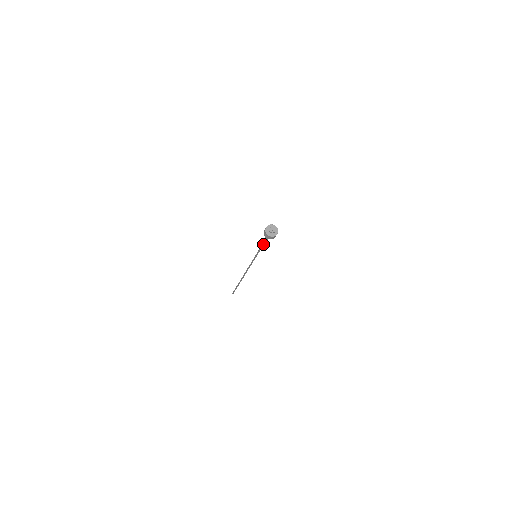
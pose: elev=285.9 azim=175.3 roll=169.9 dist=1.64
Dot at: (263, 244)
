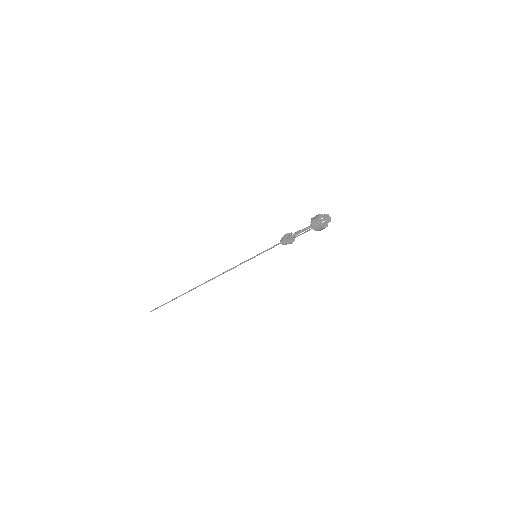
Dot at: (291, 239)
